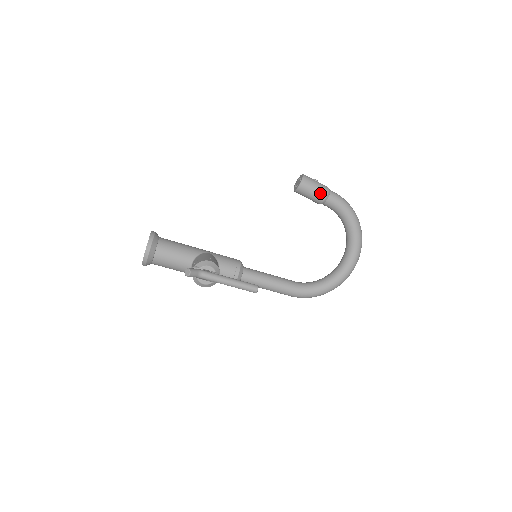
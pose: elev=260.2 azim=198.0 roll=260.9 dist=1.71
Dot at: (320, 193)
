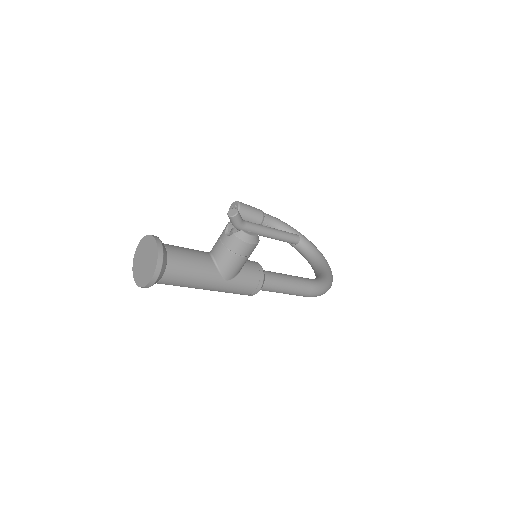
Dot at: (256, 209)
